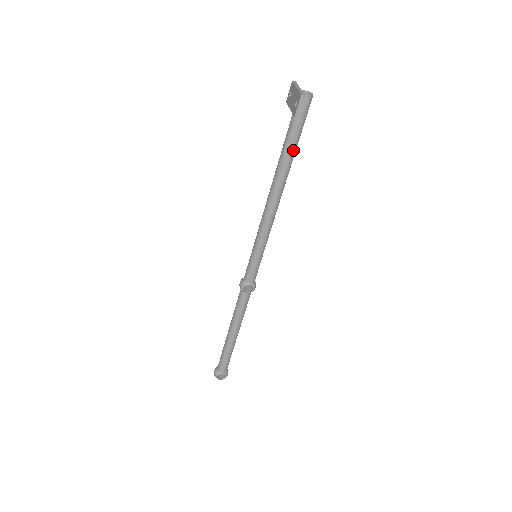
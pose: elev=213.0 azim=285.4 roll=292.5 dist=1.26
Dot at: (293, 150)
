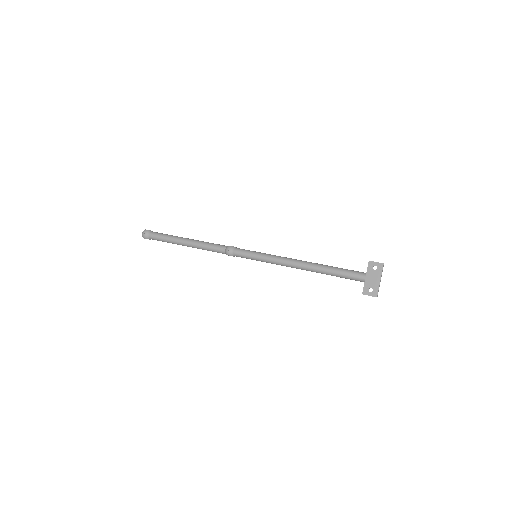
Dot at: (341, 277)
